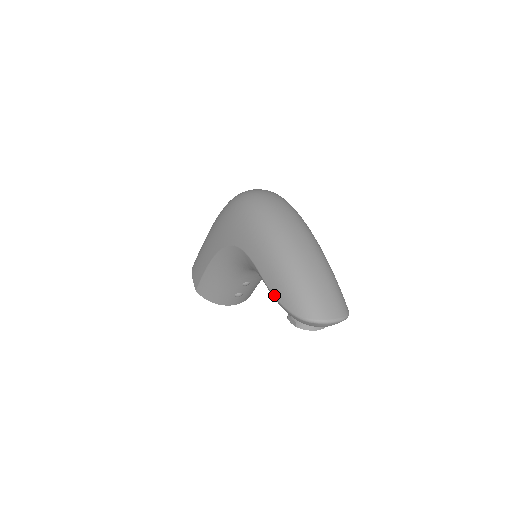
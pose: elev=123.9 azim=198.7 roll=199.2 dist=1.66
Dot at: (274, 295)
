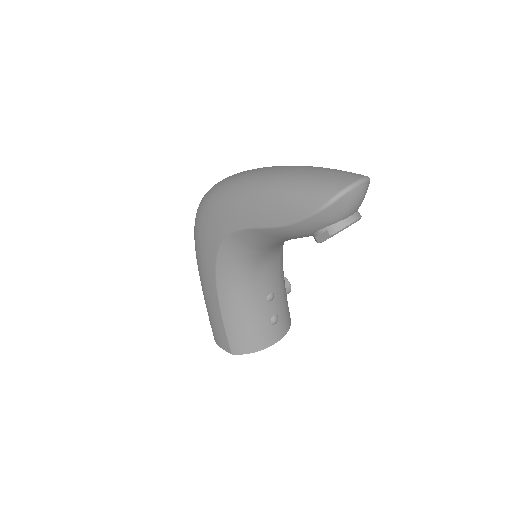
Dot at: (283, 224)
